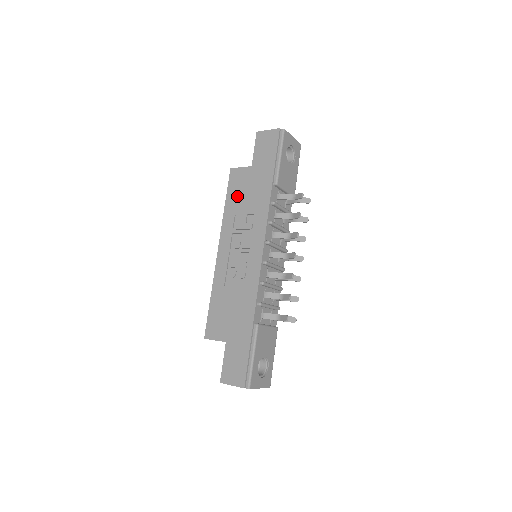
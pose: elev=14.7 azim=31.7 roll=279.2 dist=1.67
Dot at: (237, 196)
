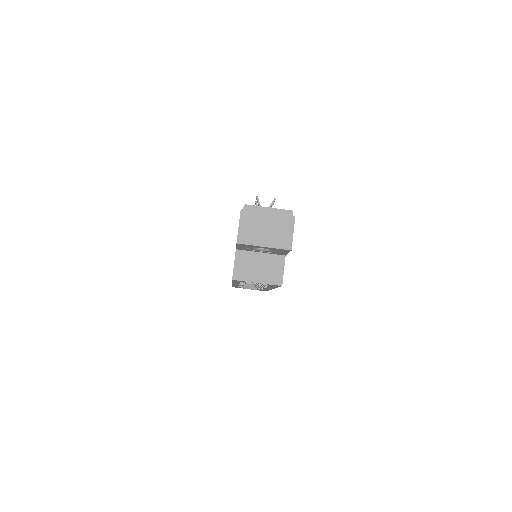
Dot at: occluded
